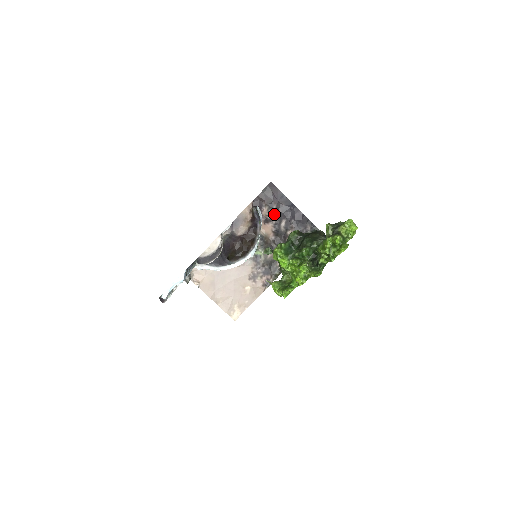
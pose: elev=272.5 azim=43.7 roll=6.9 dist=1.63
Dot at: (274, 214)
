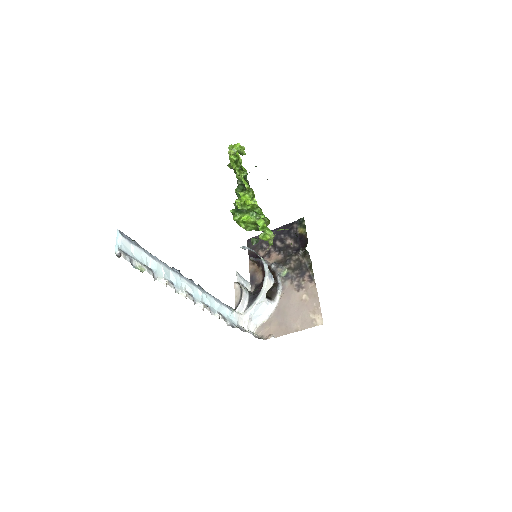
Dot at: occluded
